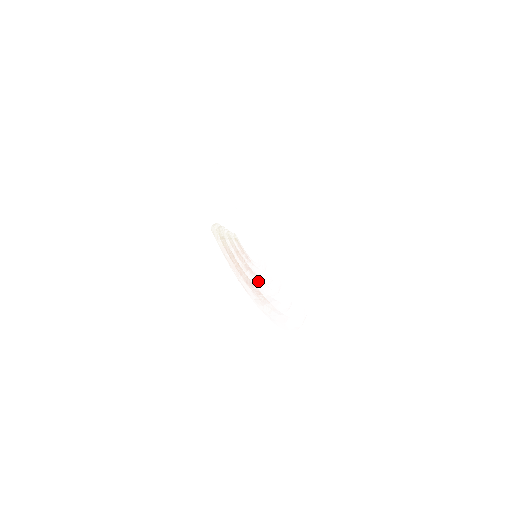
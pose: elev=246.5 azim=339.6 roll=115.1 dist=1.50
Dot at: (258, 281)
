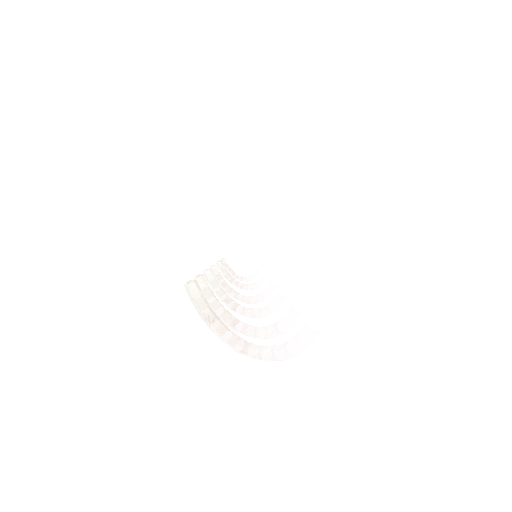
Dot at: (257, 300)
